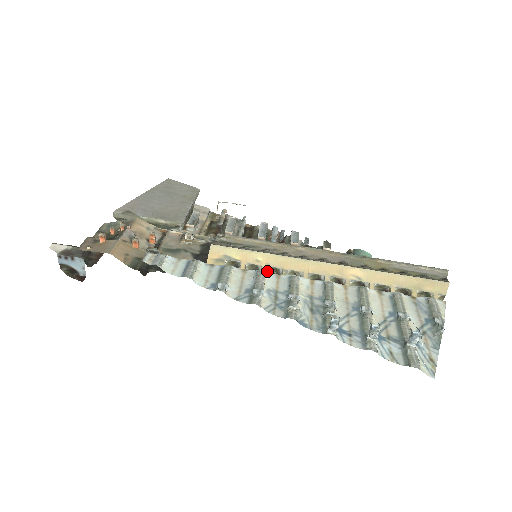
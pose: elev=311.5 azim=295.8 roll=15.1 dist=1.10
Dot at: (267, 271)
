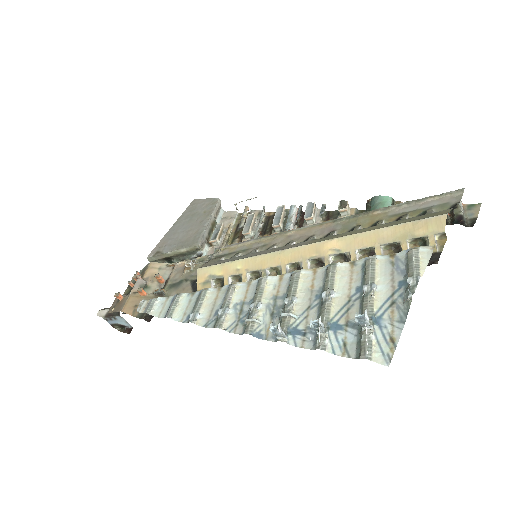
Dot at: (251, 276)
